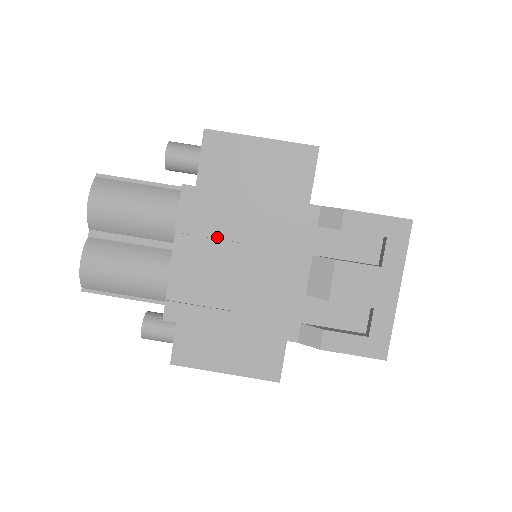
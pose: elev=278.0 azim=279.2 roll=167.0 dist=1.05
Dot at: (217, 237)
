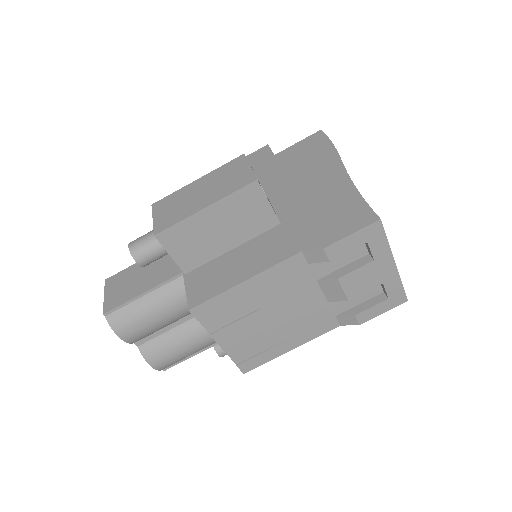
Dot at: (241, 317)
